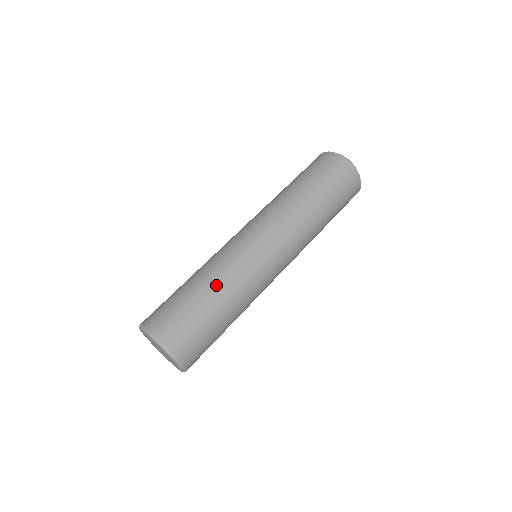
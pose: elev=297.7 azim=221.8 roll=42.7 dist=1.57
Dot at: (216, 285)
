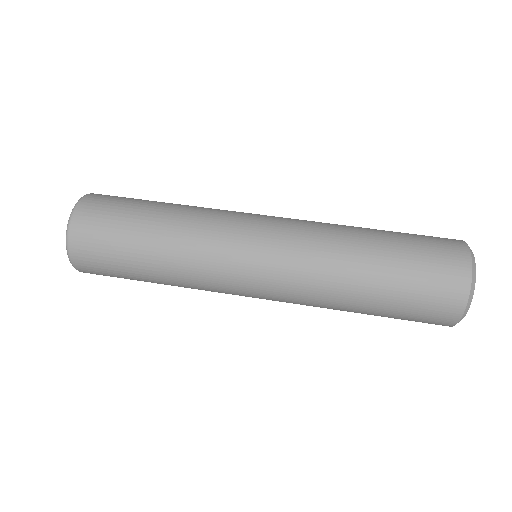
Dot at: (165, 261)
